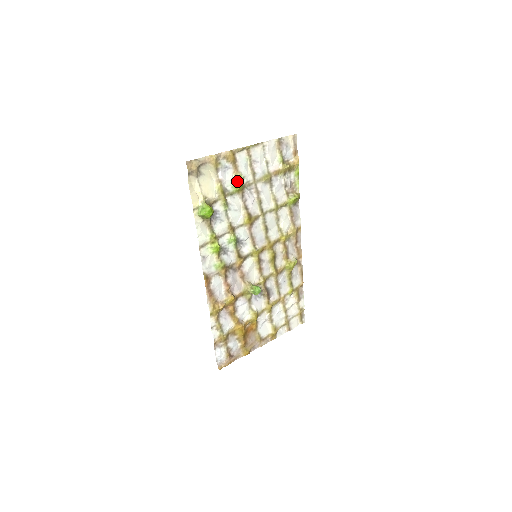
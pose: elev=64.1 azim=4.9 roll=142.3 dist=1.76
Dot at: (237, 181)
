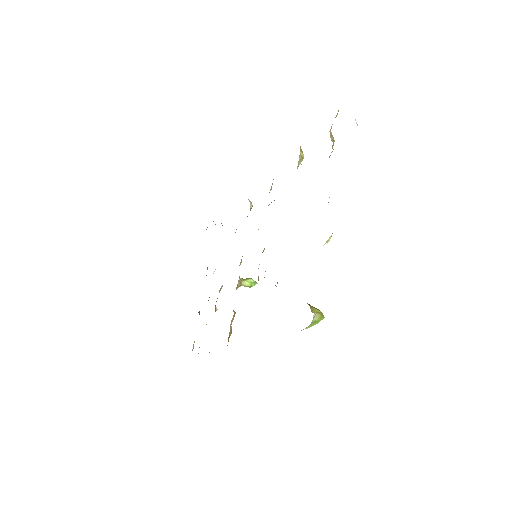
Dot at: (328, 241)
